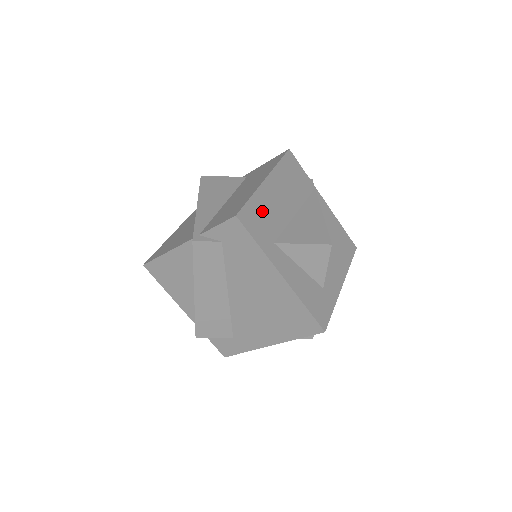
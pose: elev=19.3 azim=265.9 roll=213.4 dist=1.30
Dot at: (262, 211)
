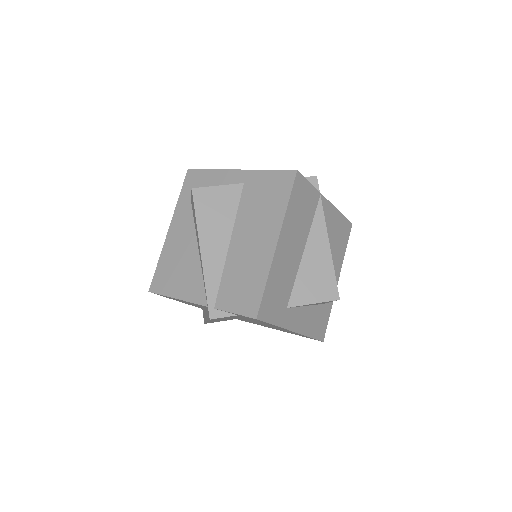
Dot at: (276, 286)
